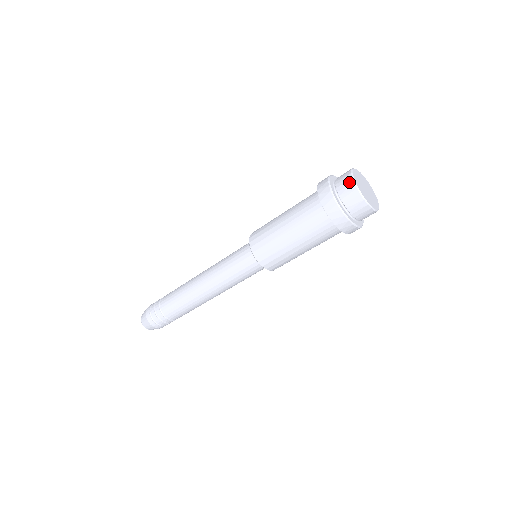
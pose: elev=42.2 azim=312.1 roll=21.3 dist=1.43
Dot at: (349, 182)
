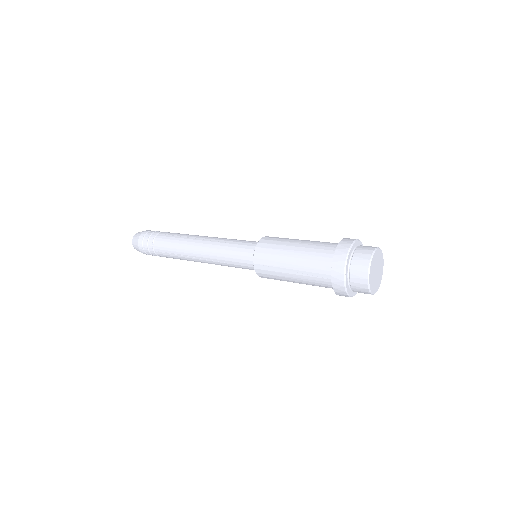
Dot at: (364, 269)
